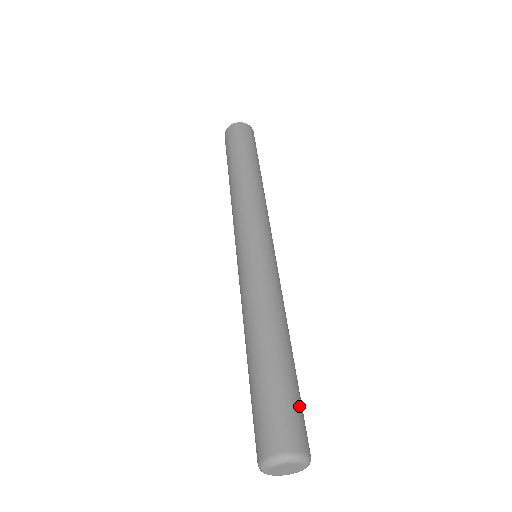
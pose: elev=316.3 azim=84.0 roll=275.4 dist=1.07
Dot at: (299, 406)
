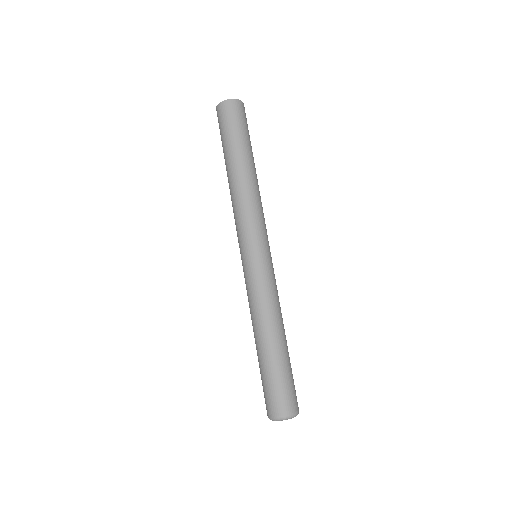
Dot at: (293, 382)
